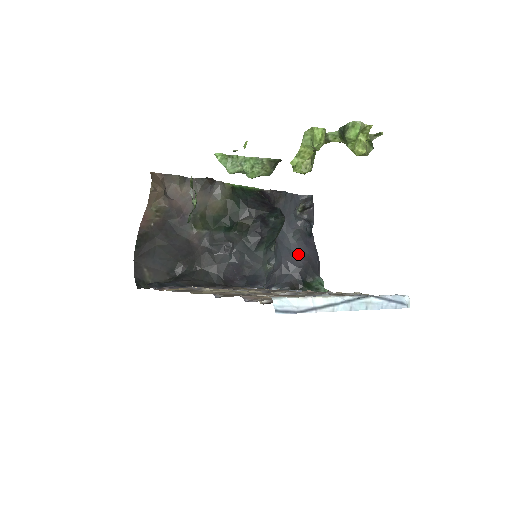
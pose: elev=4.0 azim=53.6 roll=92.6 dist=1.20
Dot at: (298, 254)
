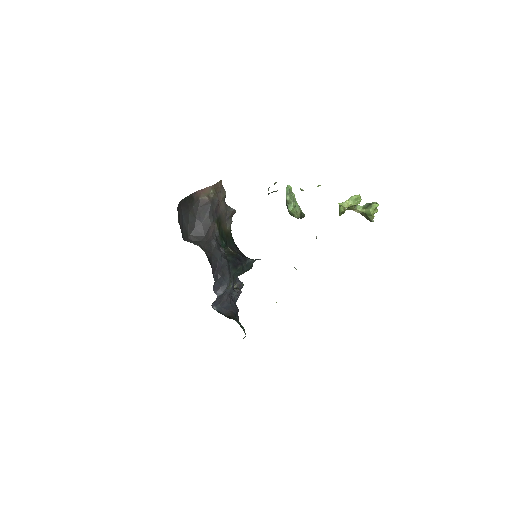
Dot at: occluded
